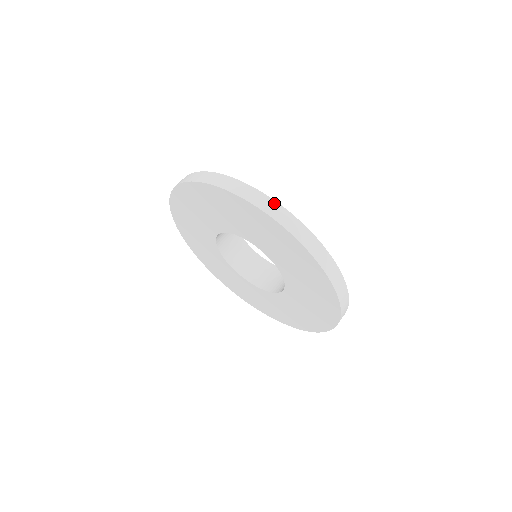
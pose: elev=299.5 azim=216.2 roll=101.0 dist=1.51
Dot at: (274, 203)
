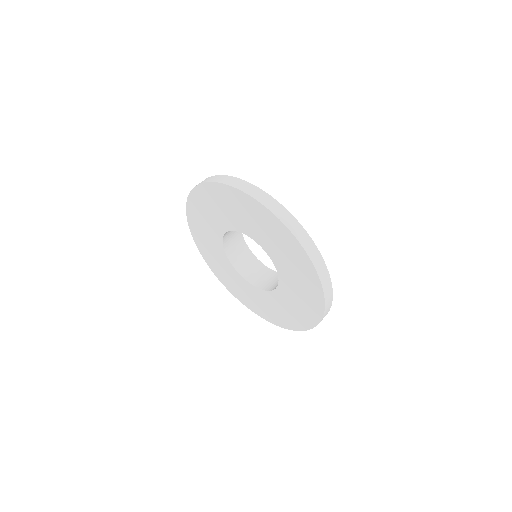
Dot at: (211, 177)
